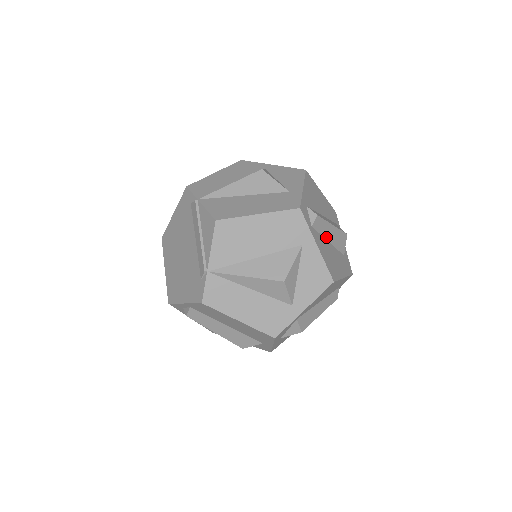
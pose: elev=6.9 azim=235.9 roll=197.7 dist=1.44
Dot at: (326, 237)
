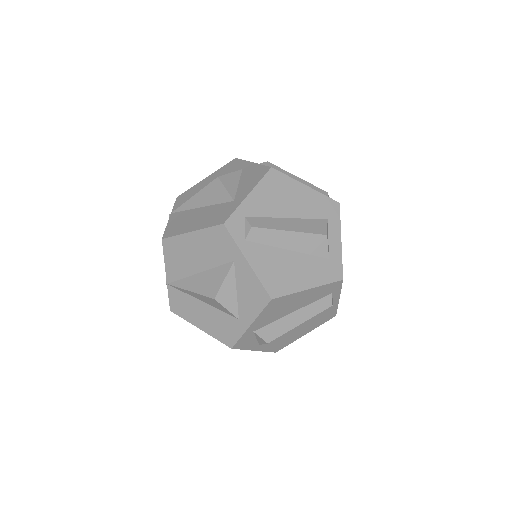
Dot at: (280, 246)
